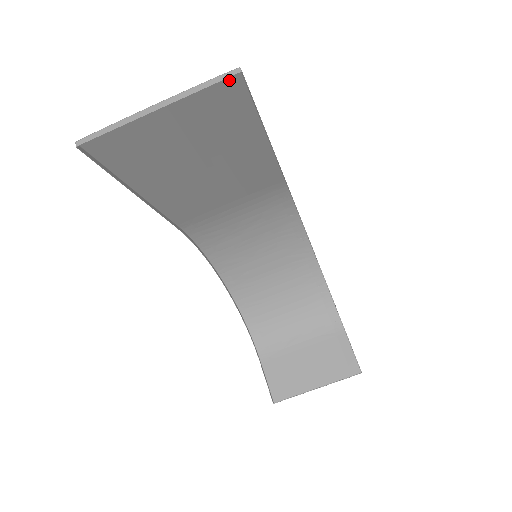
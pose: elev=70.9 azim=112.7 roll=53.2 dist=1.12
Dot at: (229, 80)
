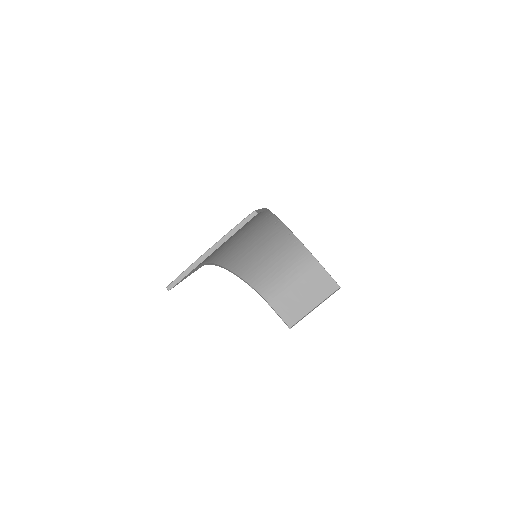
Dot at: (248, 216)
